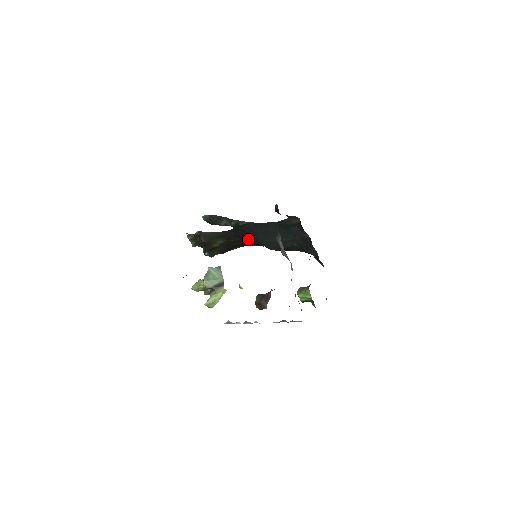
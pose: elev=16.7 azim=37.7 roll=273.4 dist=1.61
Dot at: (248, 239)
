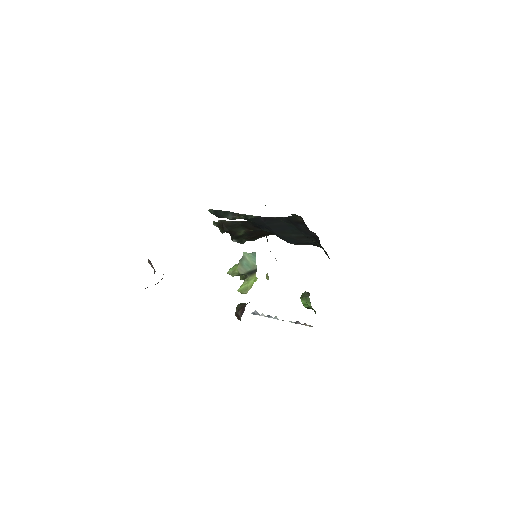
Dot at: occluded
